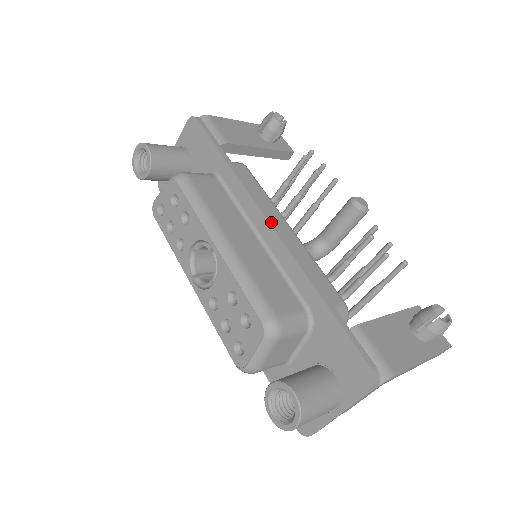
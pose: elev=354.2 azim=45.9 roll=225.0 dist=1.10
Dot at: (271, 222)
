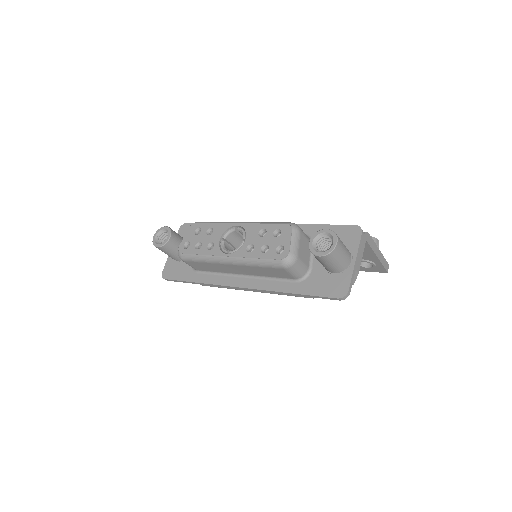
Dot at: occluded
